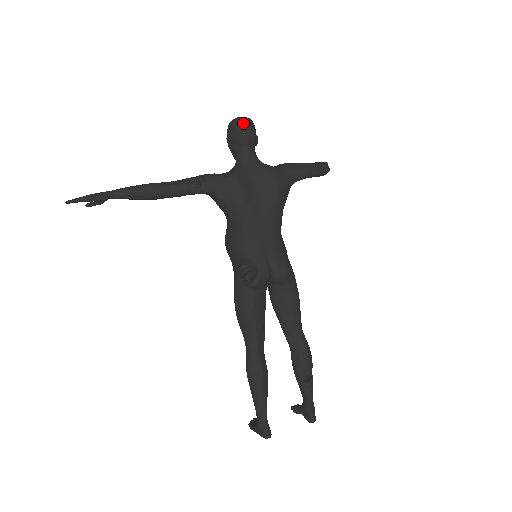
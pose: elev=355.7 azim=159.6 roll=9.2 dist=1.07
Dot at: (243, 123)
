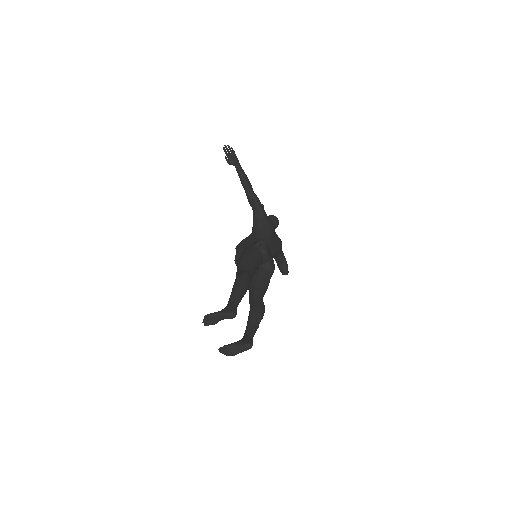
Dot at: occluded
